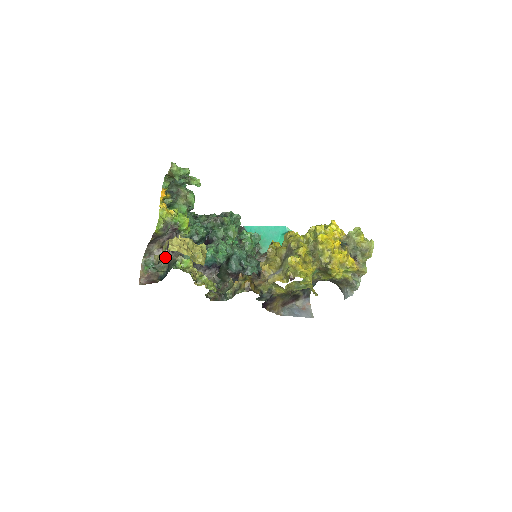
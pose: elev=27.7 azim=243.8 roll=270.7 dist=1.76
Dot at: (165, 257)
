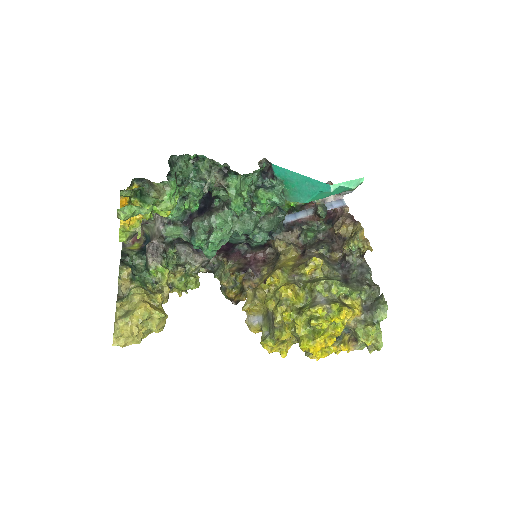
Dot at: occluded
